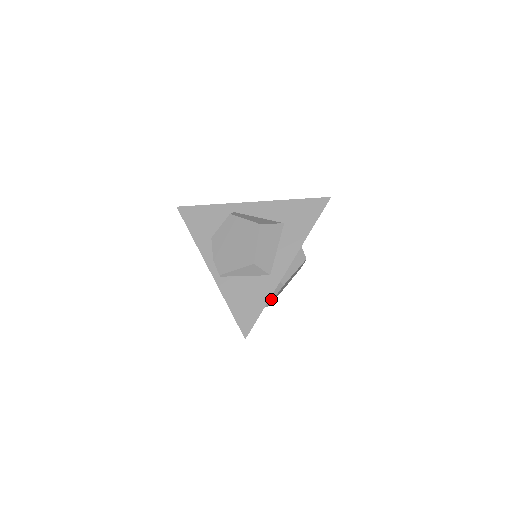
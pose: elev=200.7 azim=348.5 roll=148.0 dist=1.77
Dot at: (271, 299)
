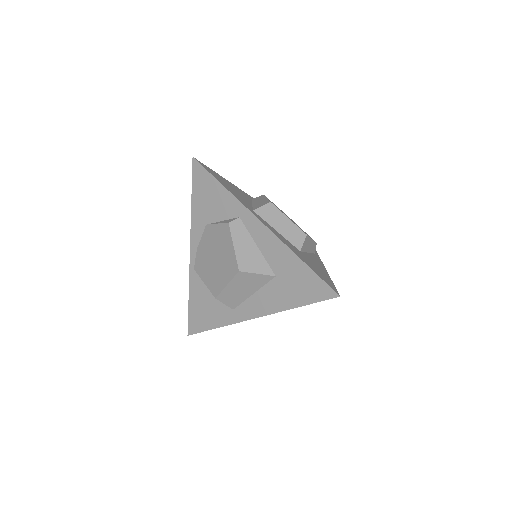
Dot at: occluded
